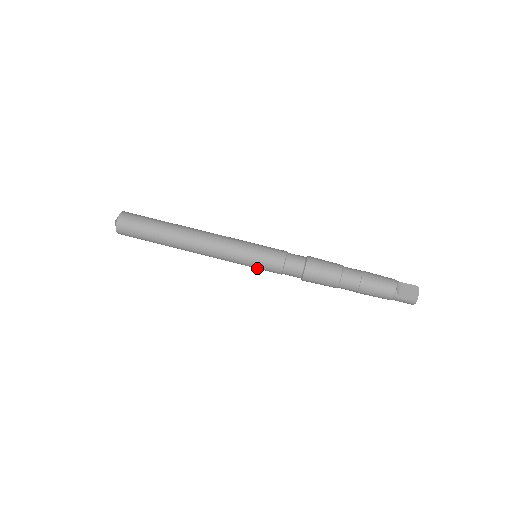
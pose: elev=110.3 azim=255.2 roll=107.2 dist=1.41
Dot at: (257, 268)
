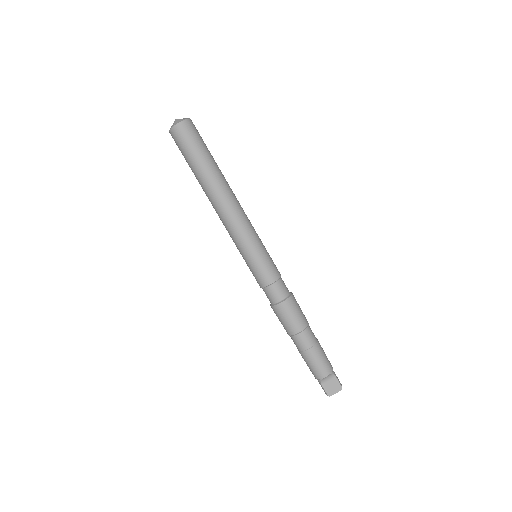
Dot at: occluded
